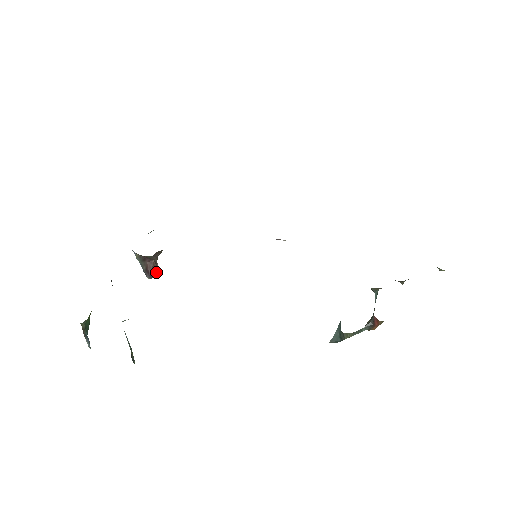
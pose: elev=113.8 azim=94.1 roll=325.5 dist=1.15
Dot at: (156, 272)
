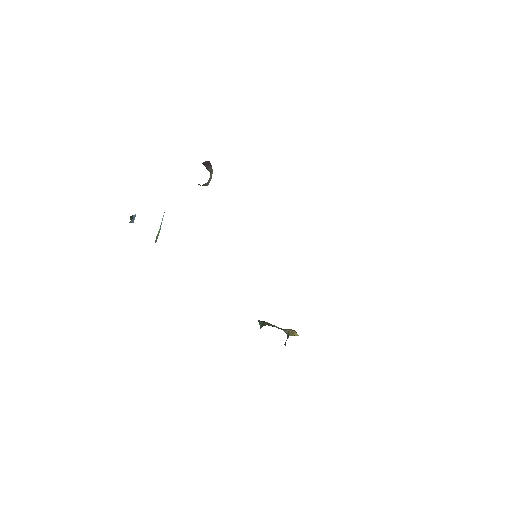
Dot at: (204, 185)
